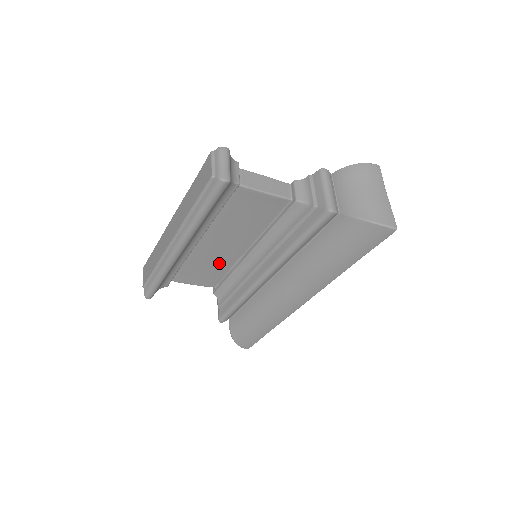
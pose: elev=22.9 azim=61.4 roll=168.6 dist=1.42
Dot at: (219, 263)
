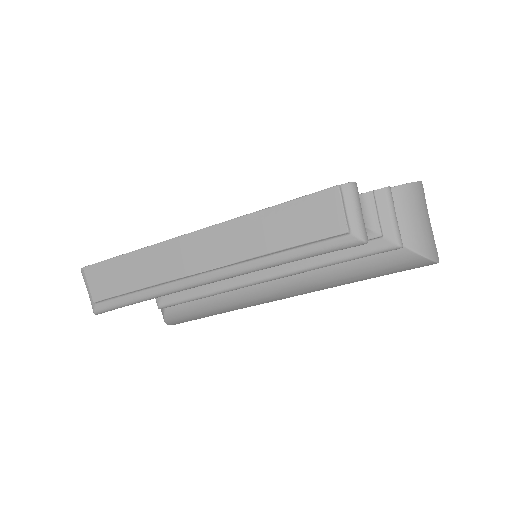
Dot at: occluded
